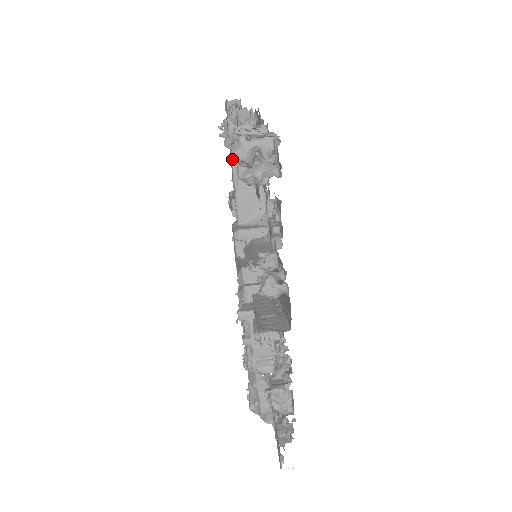
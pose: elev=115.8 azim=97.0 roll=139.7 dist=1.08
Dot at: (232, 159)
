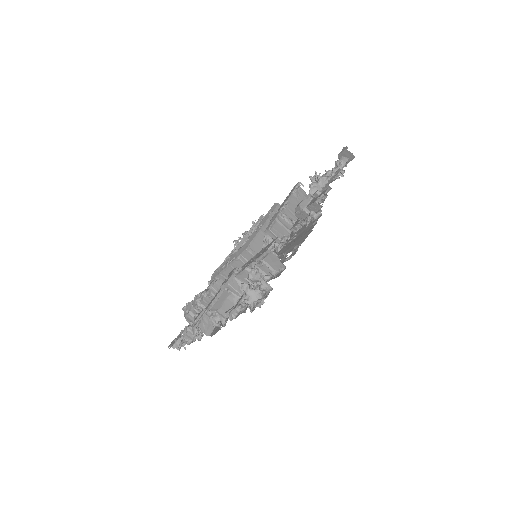
Dot at: (257, 259)
